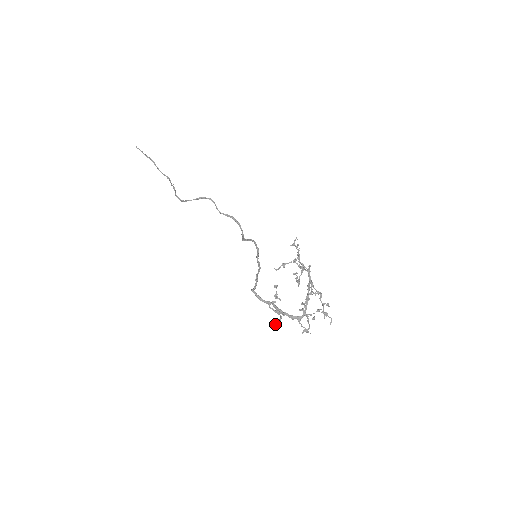
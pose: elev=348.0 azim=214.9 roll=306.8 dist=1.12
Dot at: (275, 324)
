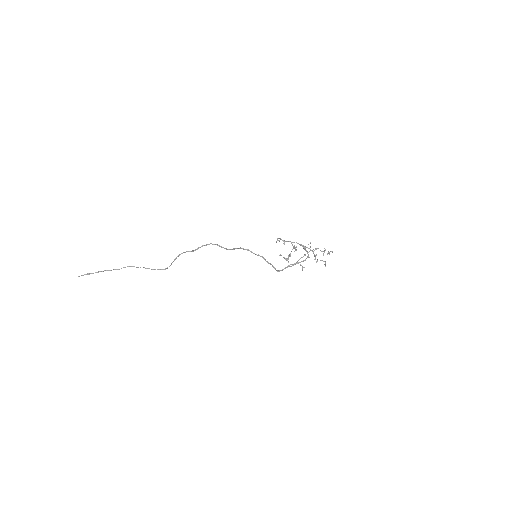
Dot at: (302, 270)
